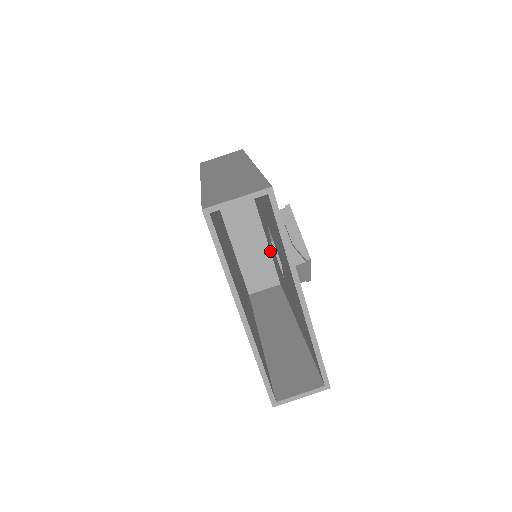
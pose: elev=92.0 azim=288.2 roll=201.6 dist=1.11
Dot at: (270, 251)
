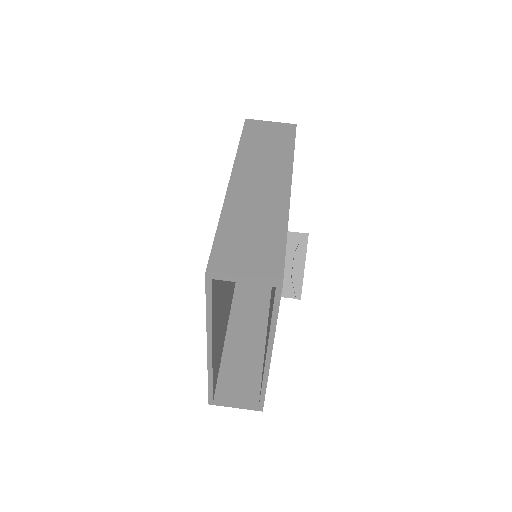
Dot at: occluded
